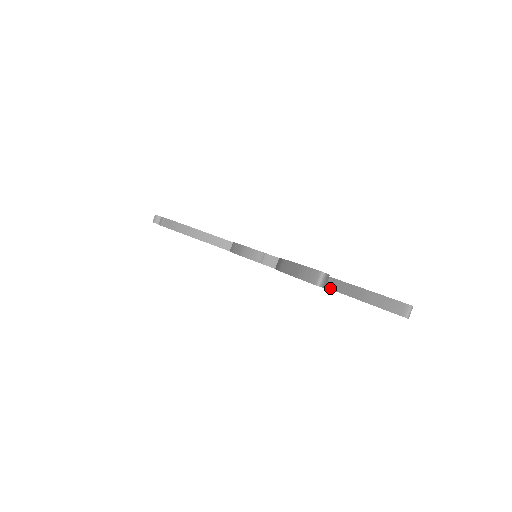
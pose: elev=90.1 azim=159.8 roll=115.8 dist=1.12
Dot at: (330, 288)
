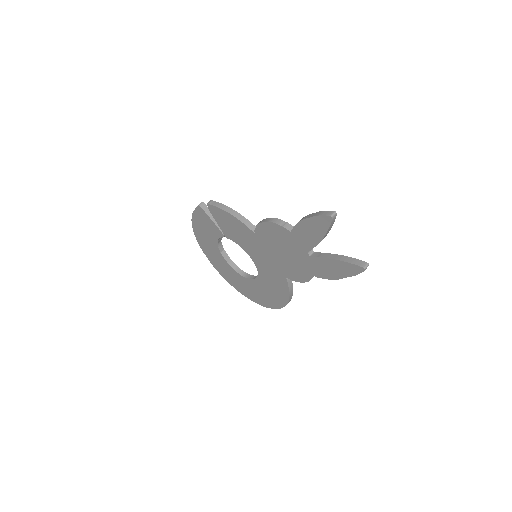
Dot at: (317, 256)
